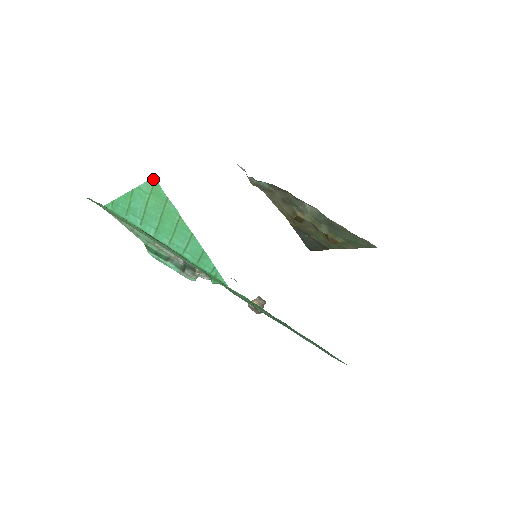
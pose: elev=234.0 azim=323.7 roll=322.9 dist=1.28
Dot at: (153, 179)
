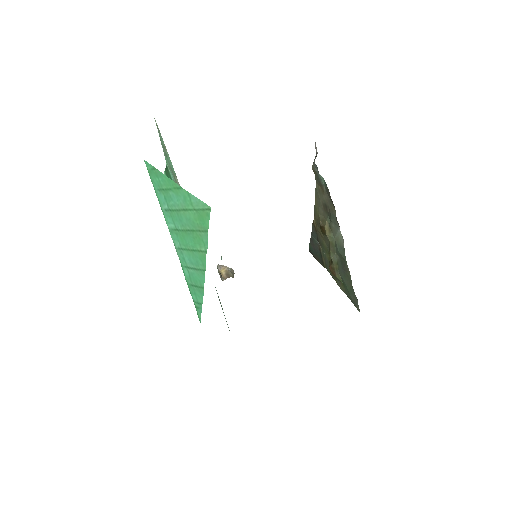
Dot at: (208, 207)
